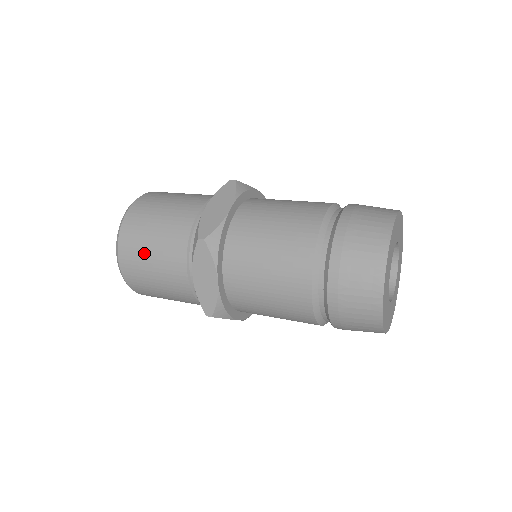
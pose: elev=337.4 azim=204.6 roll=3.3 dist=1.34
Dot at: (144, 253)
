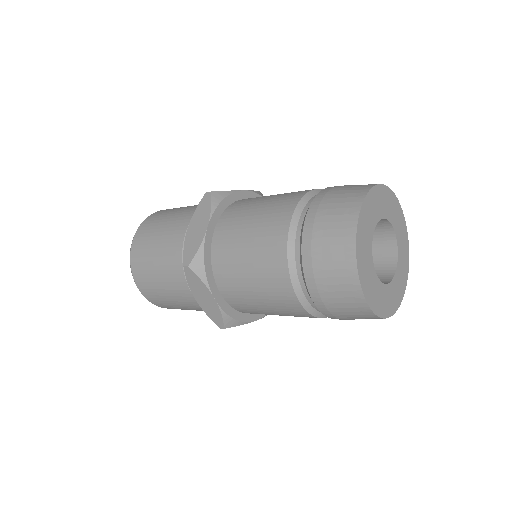
Dot at: (158, 225)
